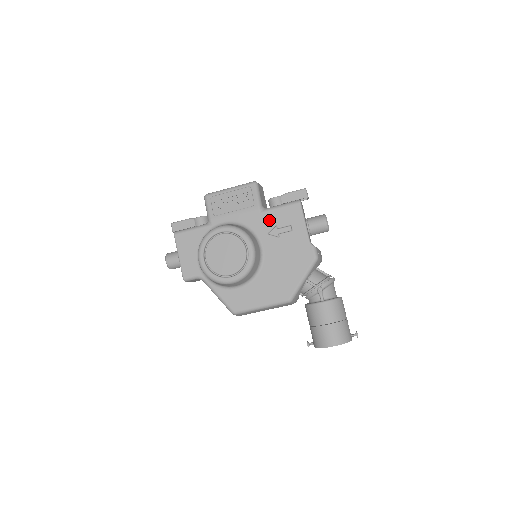
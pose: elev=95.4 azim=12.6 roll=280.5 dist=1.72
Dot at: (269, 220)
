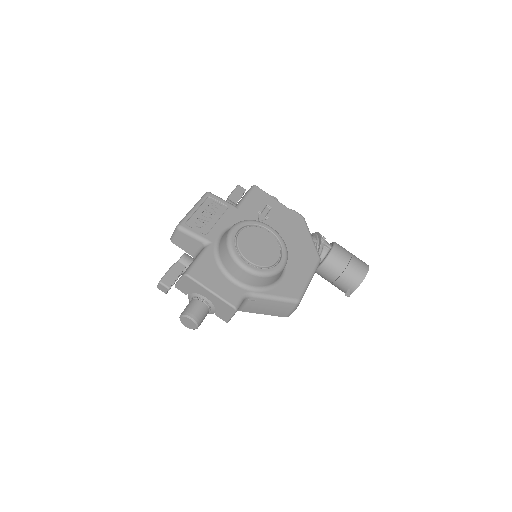
Dot at: (250, 210)
